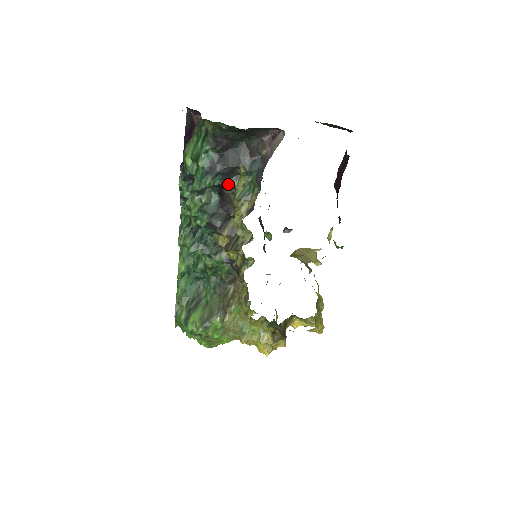
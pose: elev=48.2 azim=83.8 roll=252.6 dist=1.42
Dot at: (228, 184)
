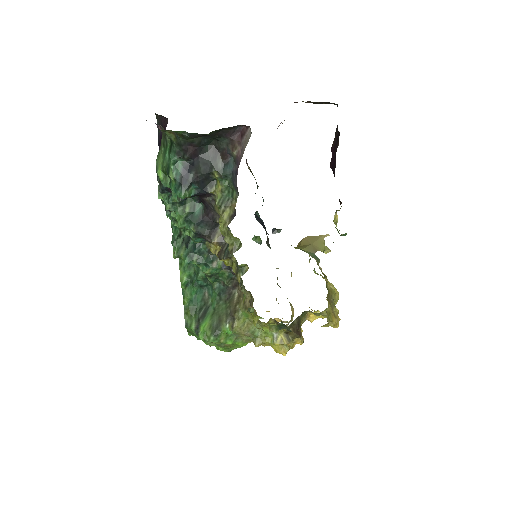
Dot at: (205, 192)
